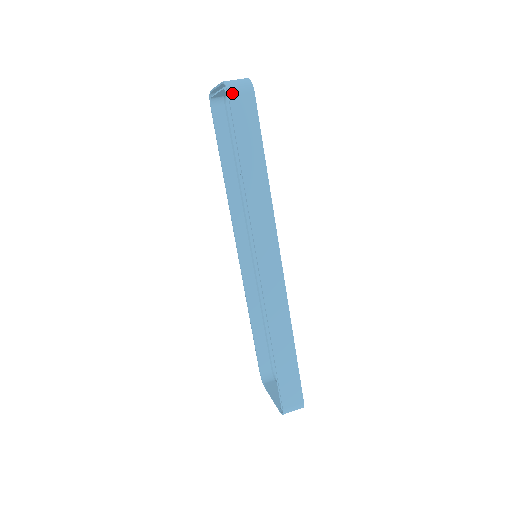
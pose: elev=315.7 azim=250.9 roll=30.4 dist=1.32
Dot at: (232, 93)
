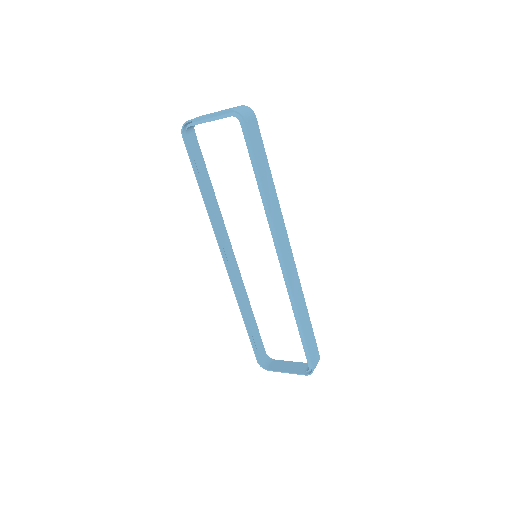
Dot at: (246, 118)
